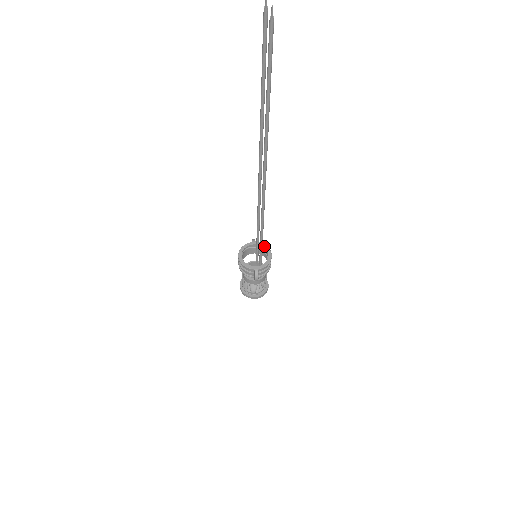
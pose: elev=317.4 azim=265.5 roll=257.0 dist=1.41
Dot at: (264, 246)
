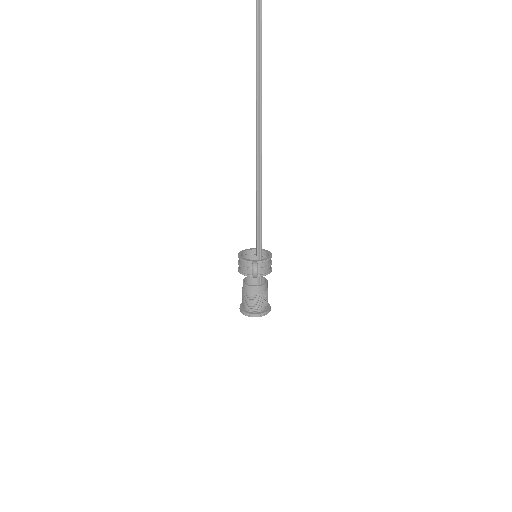
Dot at: (265, 250)
